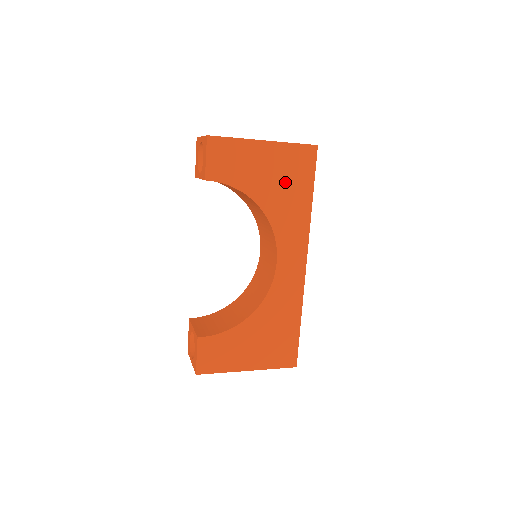
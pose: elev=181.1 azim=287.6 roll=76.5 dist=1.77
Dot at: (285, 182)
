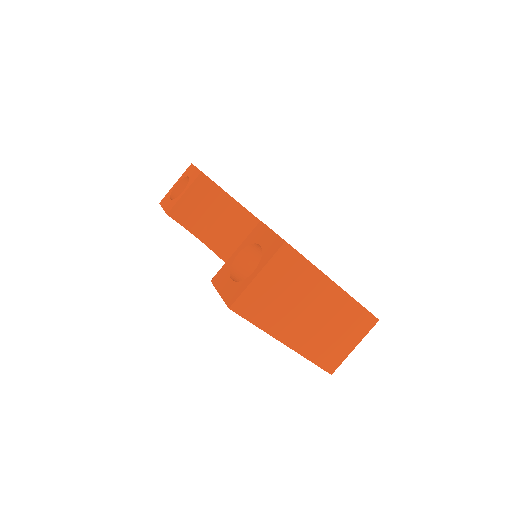
Dot at: occluded
